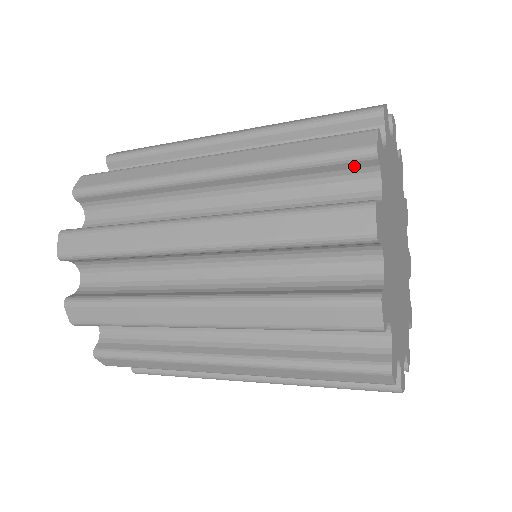
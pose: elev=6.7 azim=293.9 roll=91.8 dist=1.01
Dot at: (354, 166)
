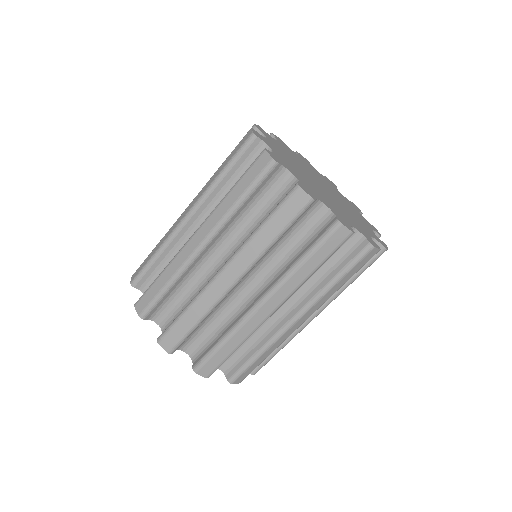
Dot at: occluded
